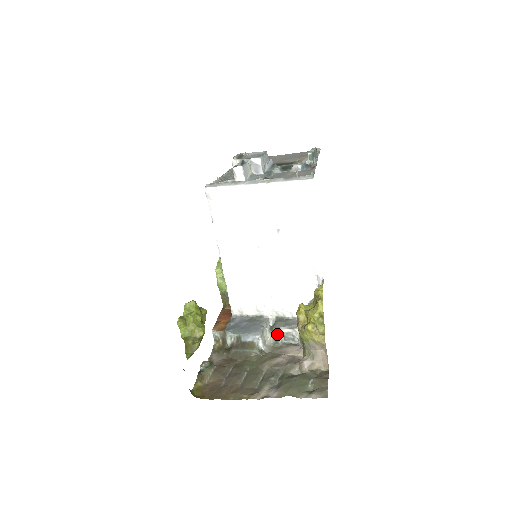
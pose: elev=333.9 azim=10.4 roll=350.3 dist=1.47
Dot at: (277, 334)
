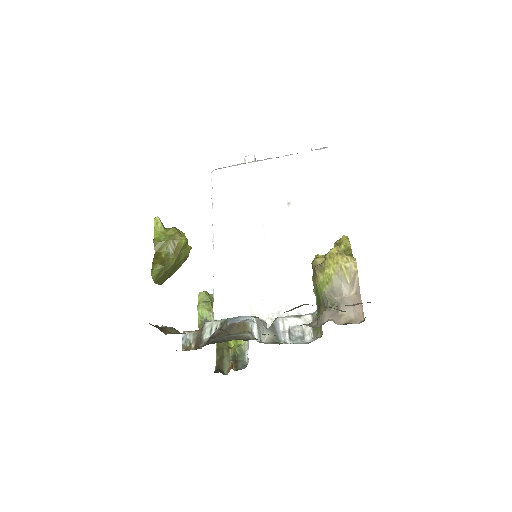
Dot at: (279, 328)
